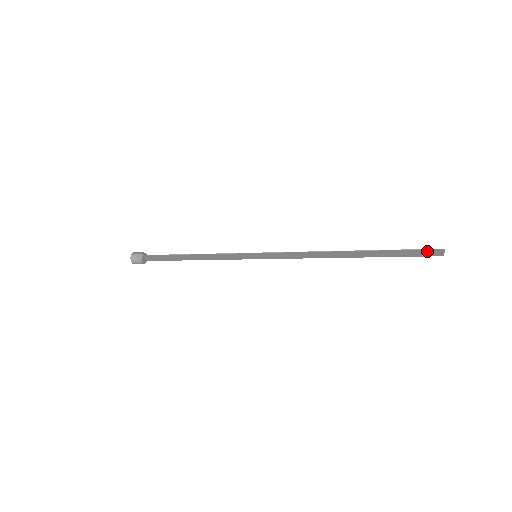
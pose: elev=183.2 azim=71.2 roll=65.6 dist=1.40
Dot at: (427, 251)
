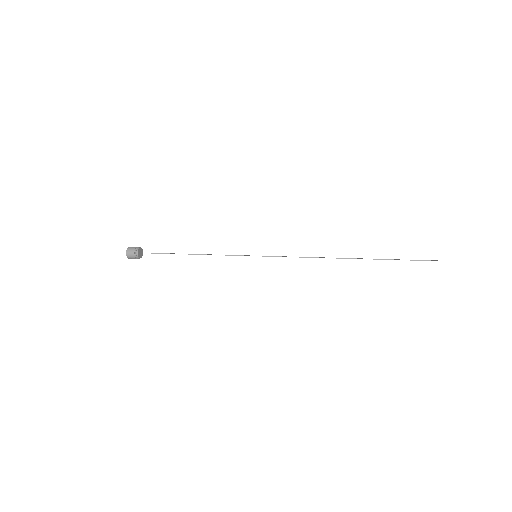
Dot at: occluded
